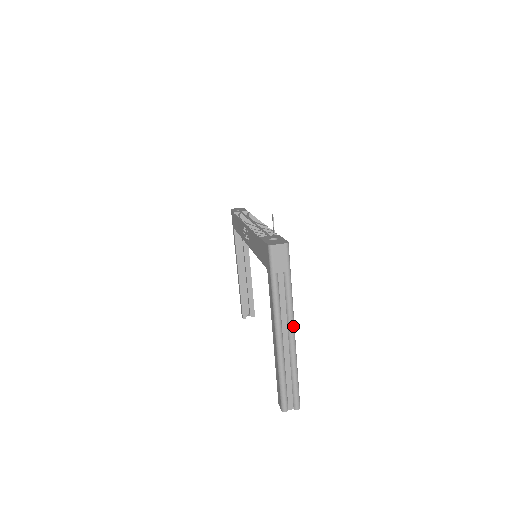
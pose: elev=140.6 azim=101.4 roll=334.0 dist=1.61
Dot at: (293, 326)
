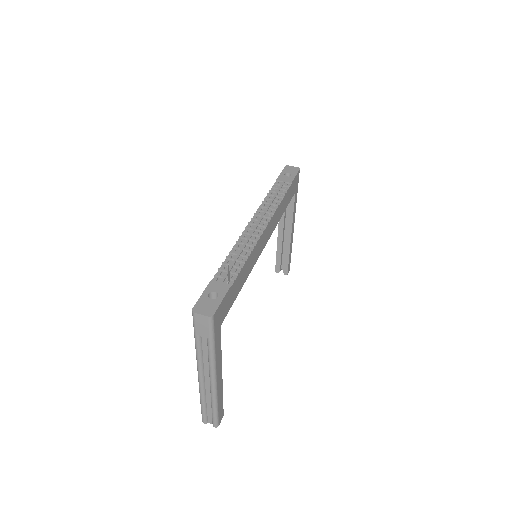
Dot at: (213, 376)
